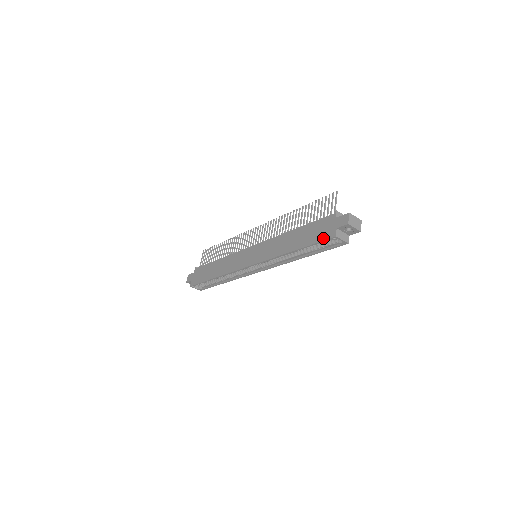
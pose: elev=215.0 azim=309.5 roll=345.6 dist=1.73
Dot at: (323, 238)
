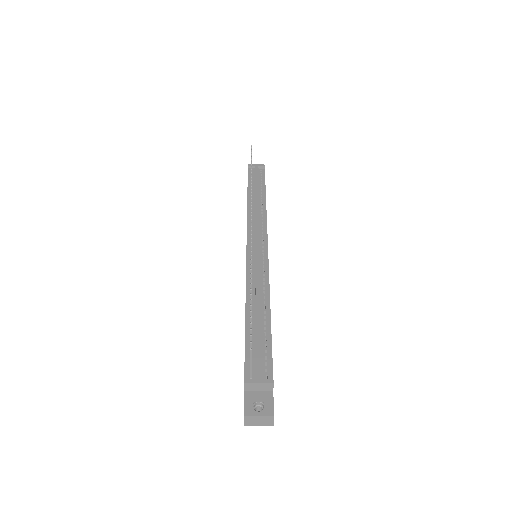
Dot at: occluded
